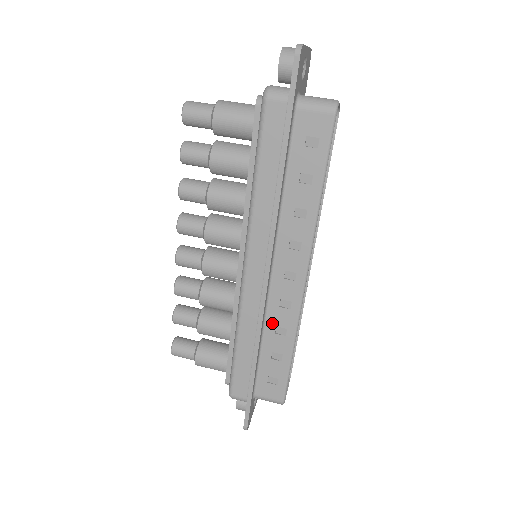
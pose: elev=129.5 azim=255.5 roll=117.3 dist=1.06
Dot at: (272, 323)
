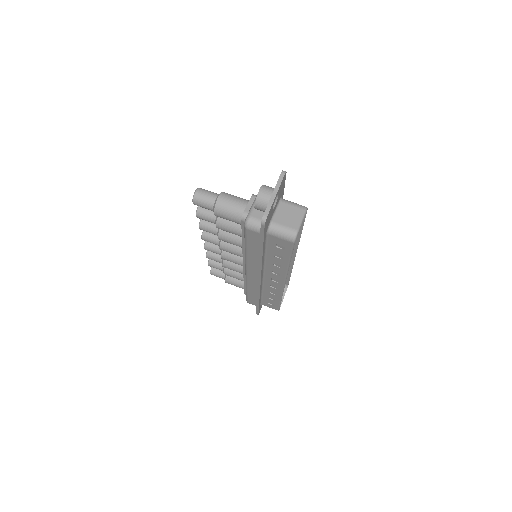
Dot at: (267, 290)
